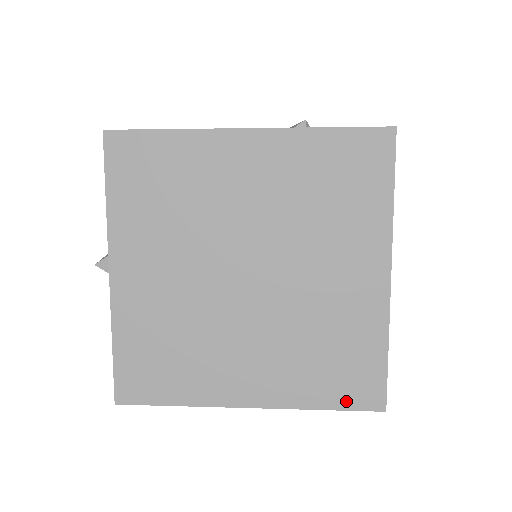
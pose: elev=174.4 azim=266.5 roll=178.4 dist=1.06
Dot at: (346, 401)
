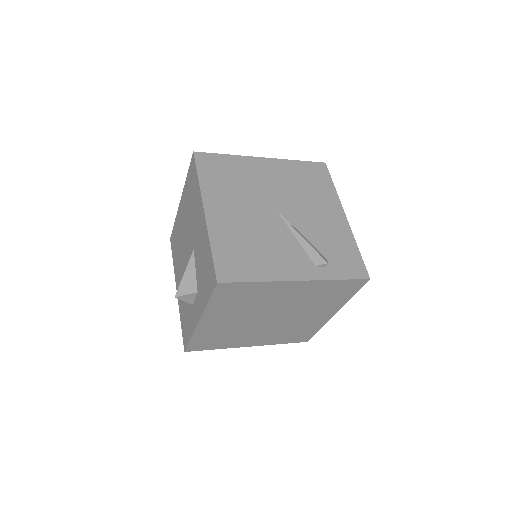
Dot at: (293, 341)
